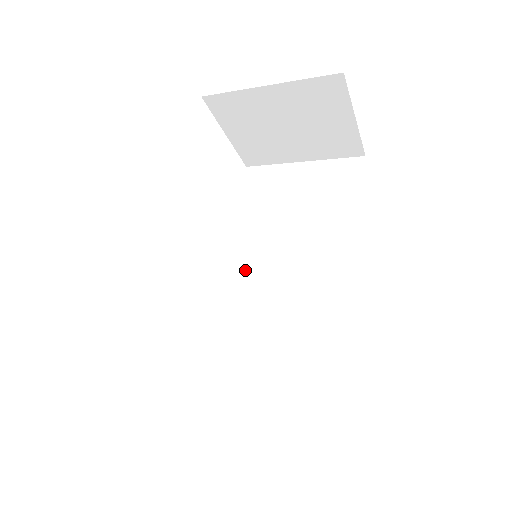
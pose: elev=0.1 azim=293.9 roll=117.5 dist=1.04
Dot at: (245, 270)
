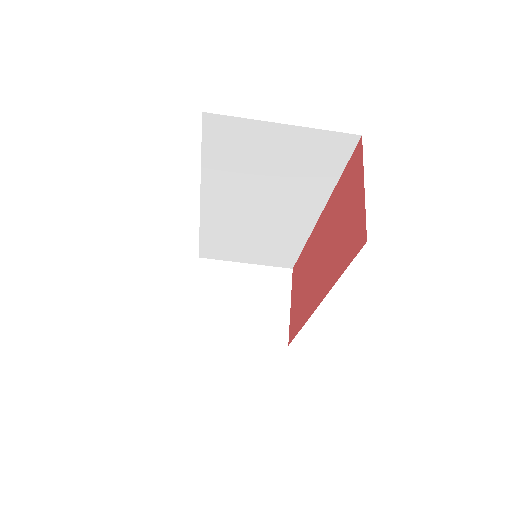
Dot at: occluded
